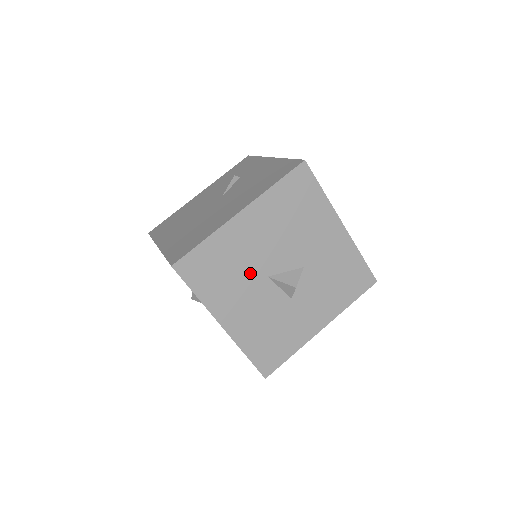
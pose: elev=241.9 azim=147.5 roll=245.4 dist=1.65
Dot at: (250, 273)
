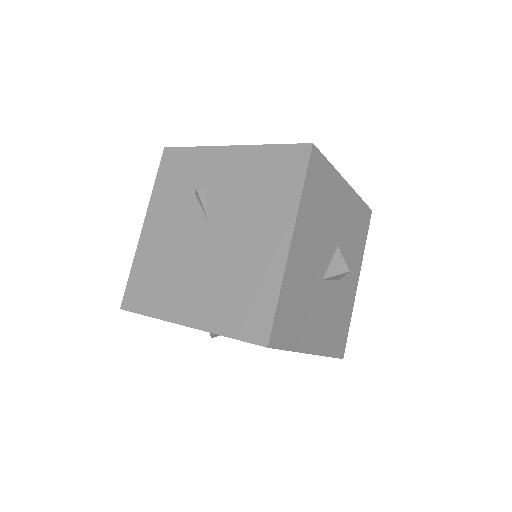
Dot at: (313, 289)
